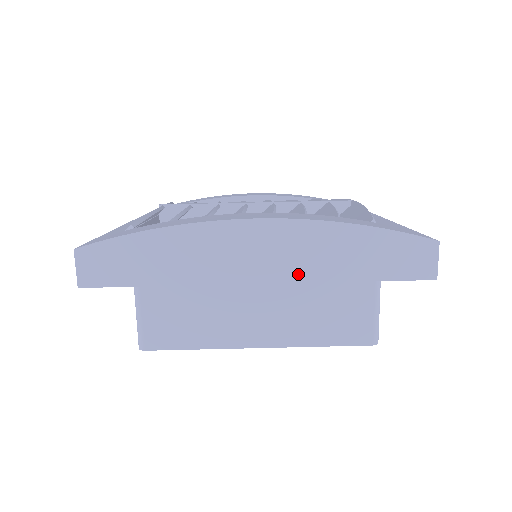
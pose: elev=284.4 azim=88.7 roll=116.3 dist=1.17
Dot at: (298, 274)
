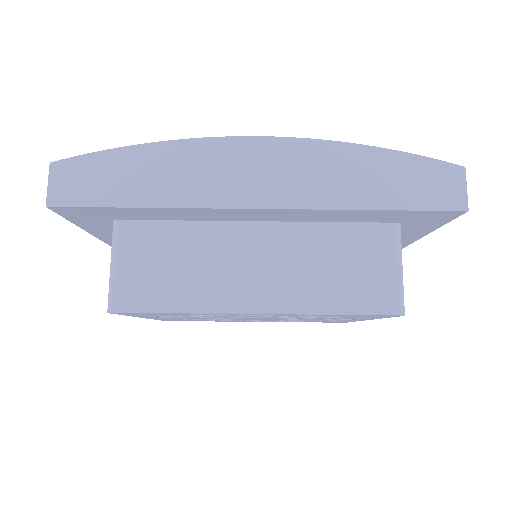
Dot at: (305, 199)
